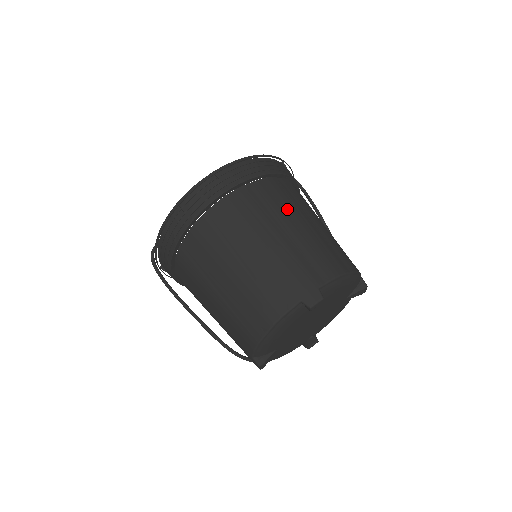
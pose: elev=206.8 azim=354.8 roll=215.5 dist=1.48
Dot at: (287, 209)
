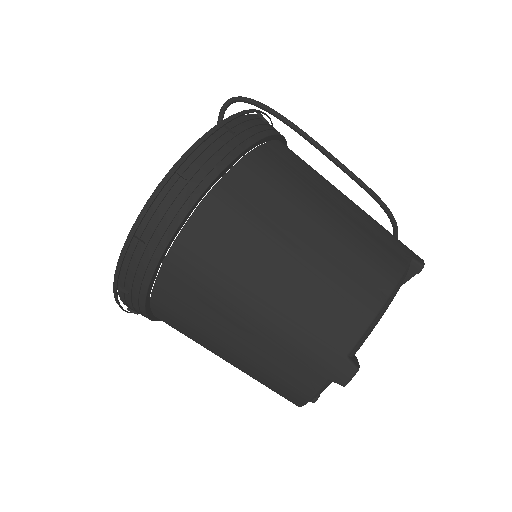
Dot at: (259, 239)
